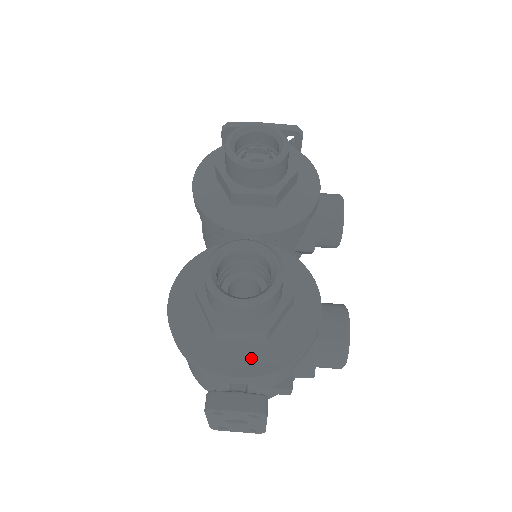
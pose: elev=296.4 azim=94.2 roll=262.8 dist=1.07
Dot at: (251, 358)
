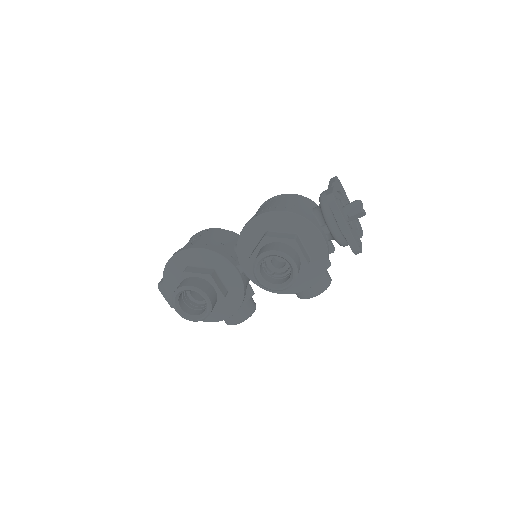
Dot at: occluded
